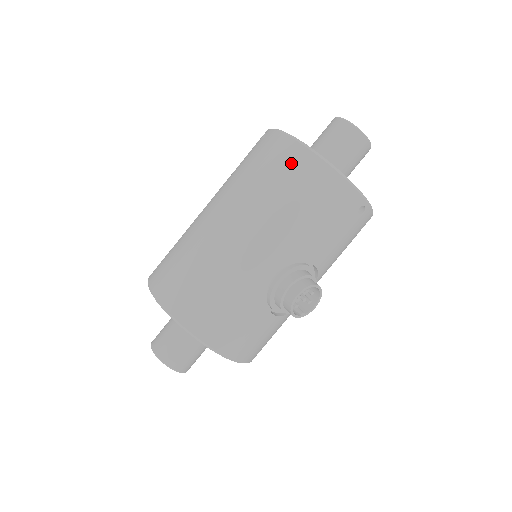
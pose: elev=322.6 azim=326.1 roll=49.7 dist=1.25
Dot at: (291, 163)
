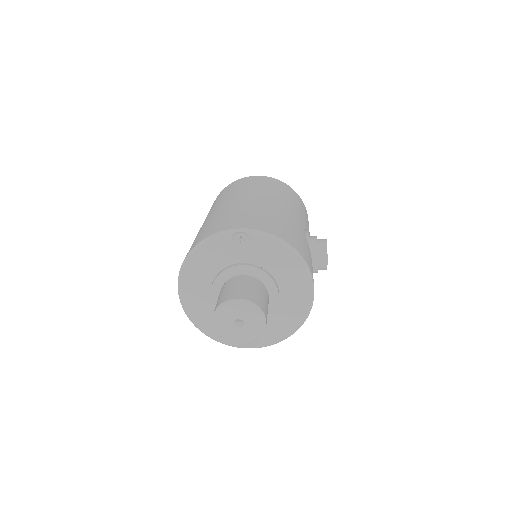
Dot at: (273, 182)
